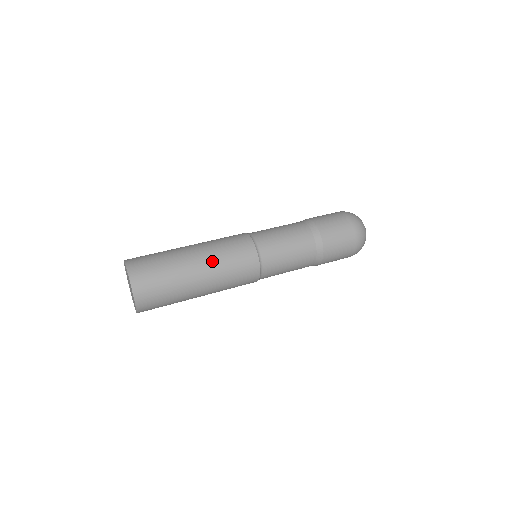
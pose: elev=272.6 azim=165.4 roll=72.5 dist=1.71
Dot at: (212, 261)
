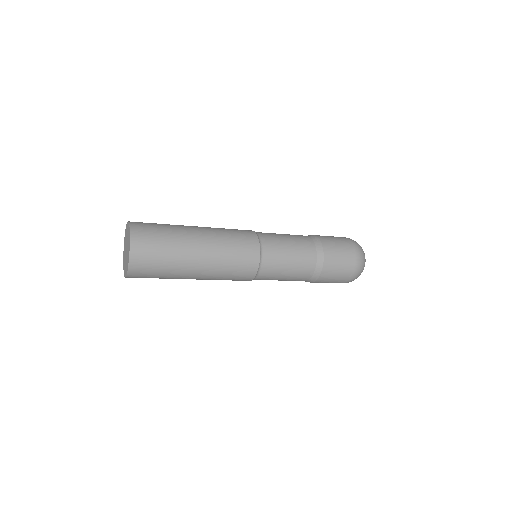
Dot at: (215, 249)
